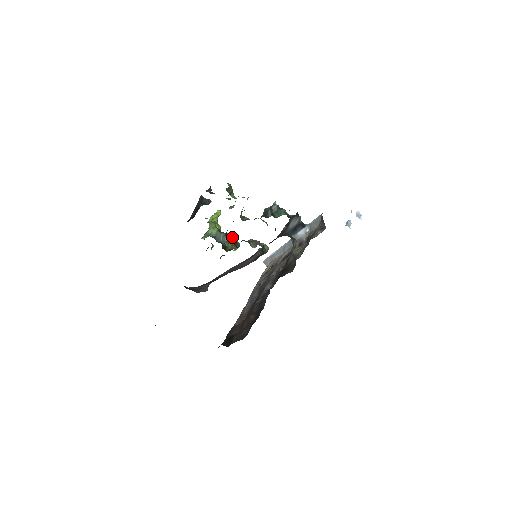
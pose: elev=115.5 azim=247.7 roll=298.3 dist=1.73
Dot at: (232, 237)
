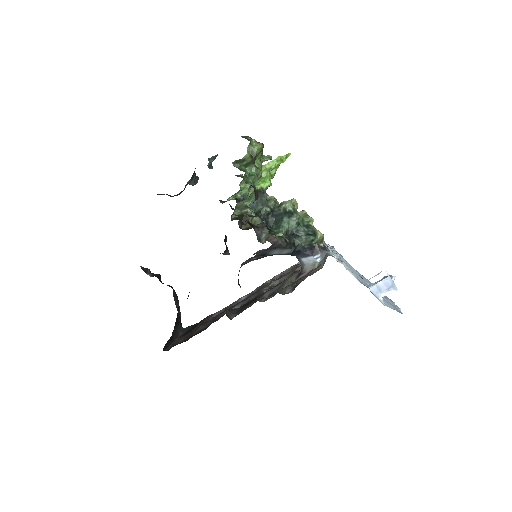
Dot at: (265, 208)
